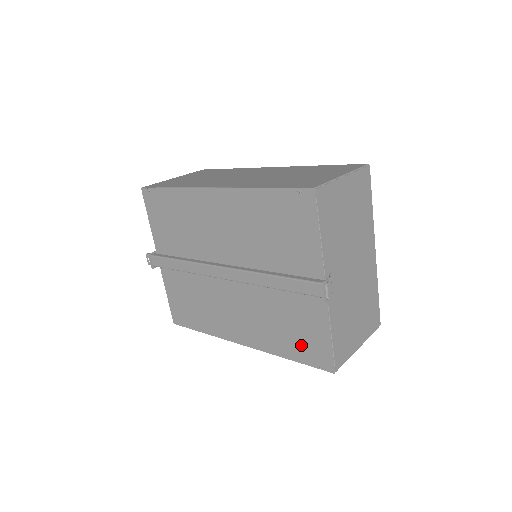
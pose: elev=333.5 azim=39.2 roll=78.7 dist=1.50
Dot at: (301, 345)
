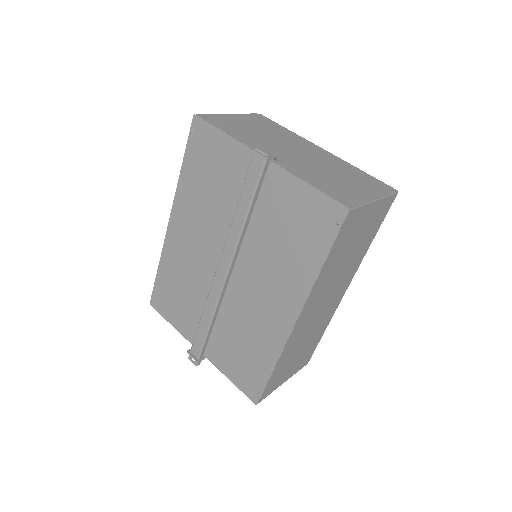
Dot at: (310, 233)
